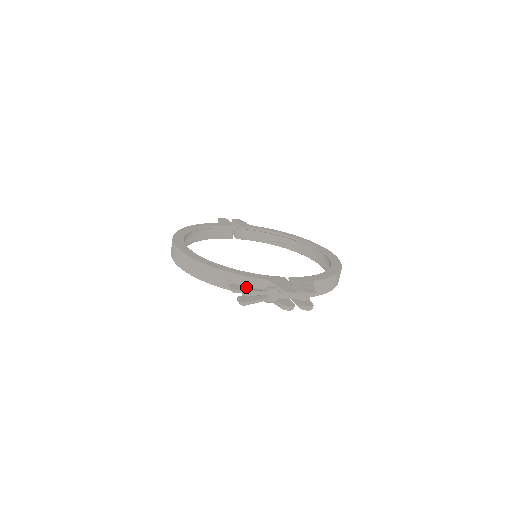
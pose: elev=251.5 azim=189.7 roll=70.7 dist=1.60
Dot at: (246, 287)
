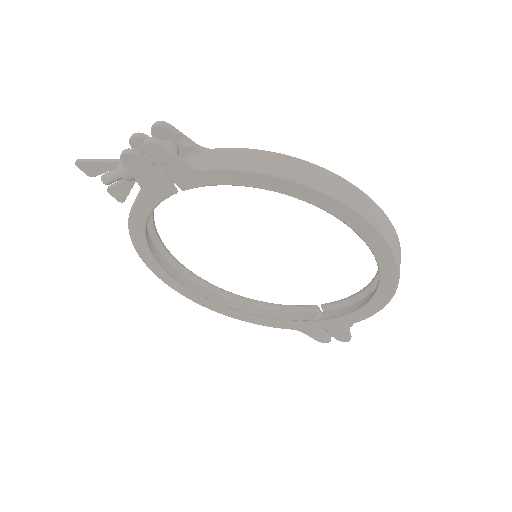
Dot at: (127, 187)
